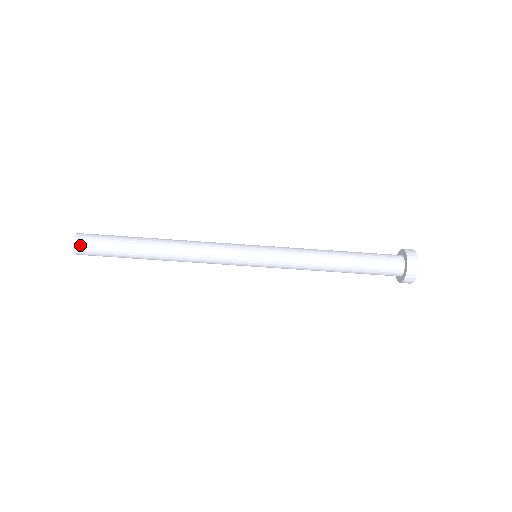
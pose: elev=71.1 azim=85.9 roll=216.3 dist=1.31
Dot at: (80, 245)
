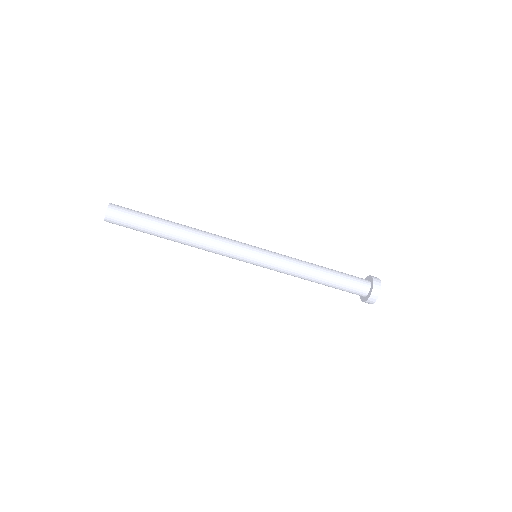
Dot at: (111, 222)
